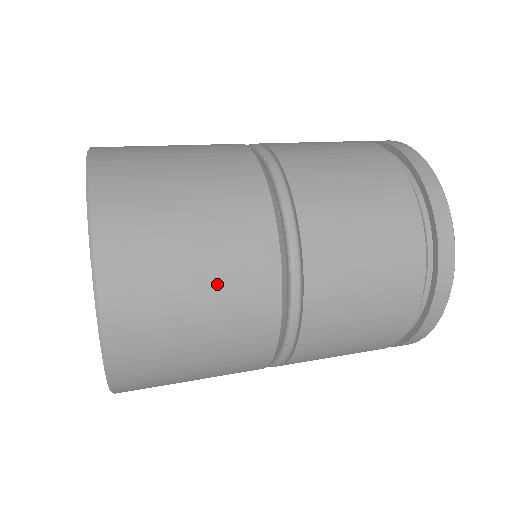
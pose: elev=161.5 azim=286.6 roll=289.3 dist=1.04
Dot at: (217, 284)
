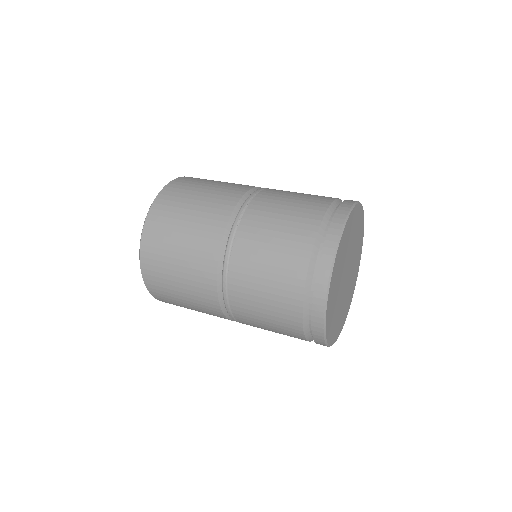
Dot at: (187, 284)
